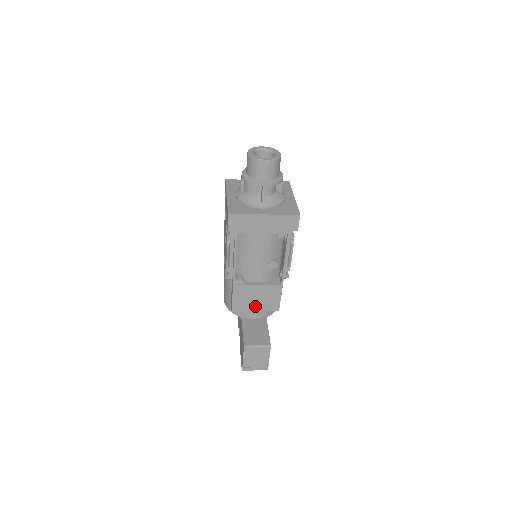
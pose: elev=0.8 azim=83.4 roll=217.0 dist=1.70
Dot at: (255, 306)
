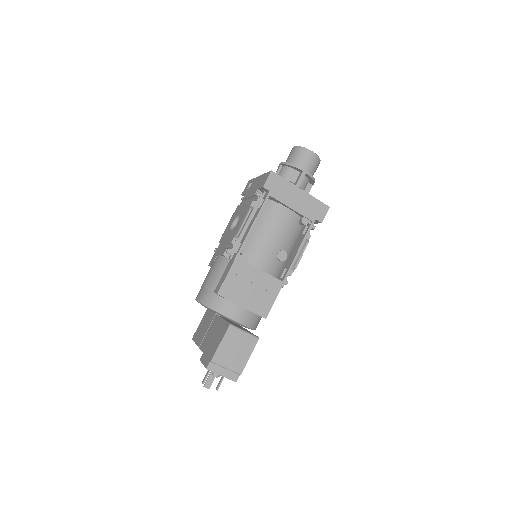
Dot at: (245, 299)
